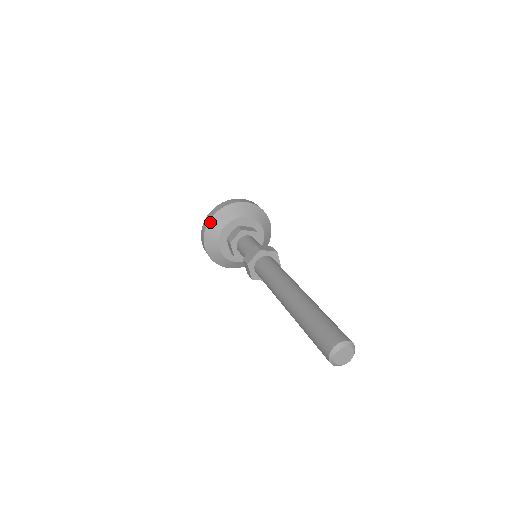
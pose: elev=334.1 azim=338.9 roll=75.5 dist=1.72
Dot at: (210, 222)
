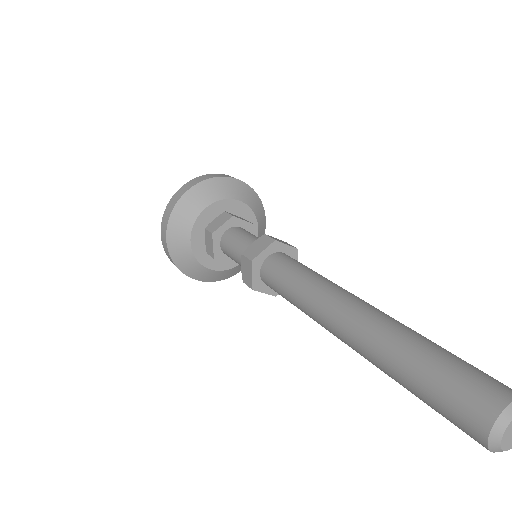
Dot at: (183, 198)
